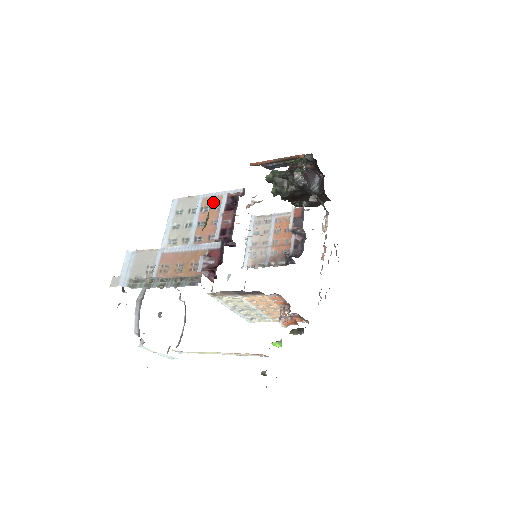
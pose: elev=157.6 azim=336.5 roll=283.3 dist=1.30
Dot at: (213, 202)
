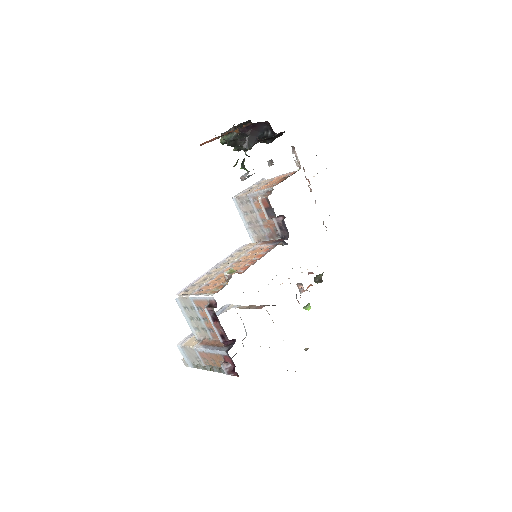
Dot at: (201, 304)
